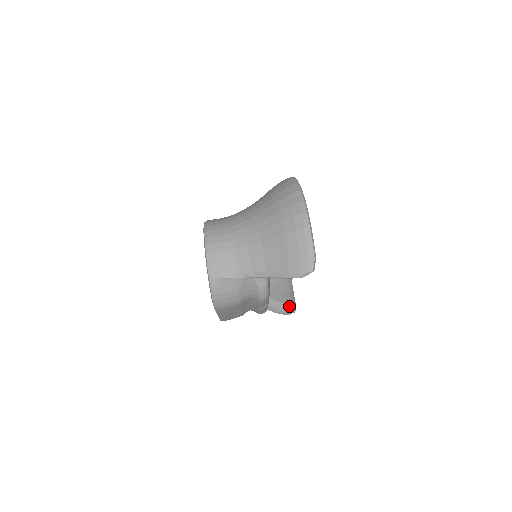
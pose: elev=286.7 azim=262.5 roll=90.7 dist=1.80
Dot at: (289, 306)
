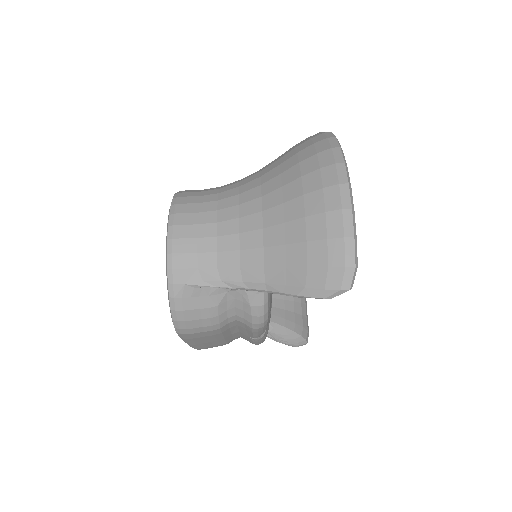
Dot at: (299, 334)
